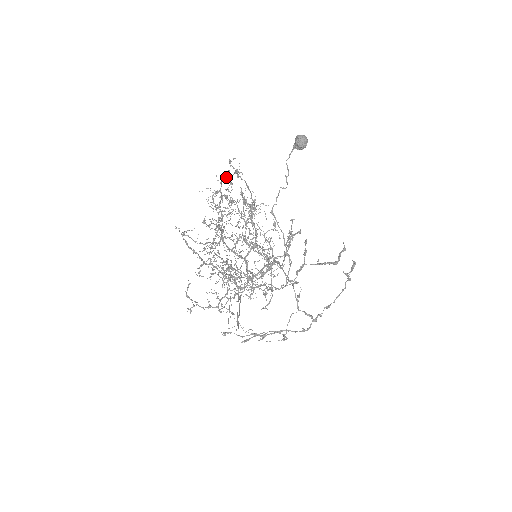
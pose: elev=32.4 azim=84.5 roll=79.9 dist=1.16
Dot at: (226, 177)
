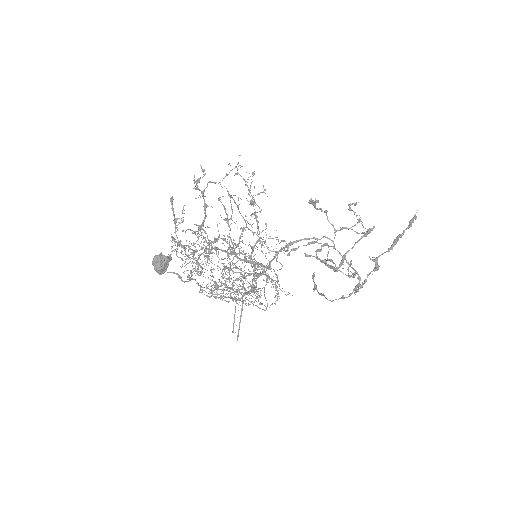
Dot at: (197, 183)
